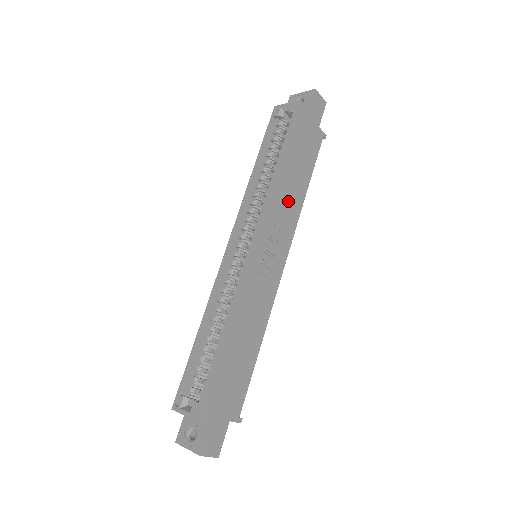
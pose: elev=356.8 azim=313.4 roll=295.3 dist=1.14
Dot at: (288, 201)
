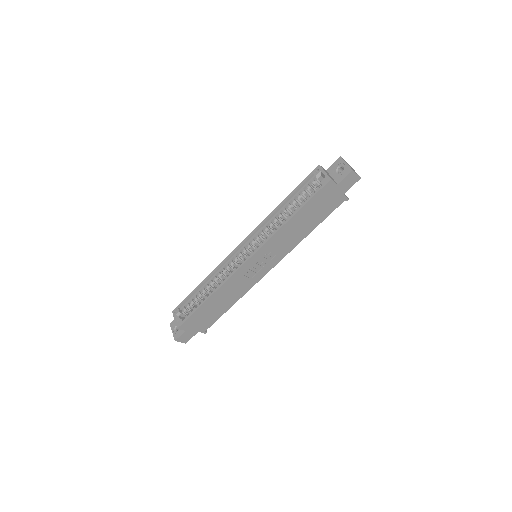
Dot at: (289, 238)
